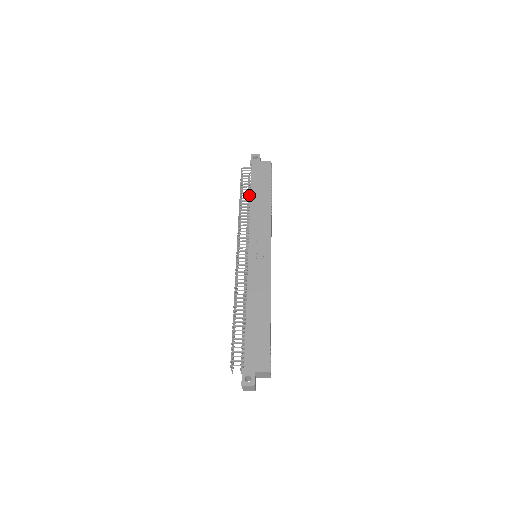
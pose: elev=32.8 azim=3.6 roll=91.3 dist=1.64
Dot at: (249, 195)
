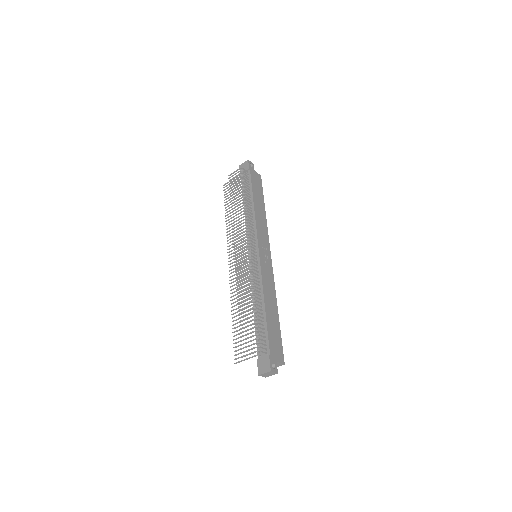
Dot at: (250, 197)
